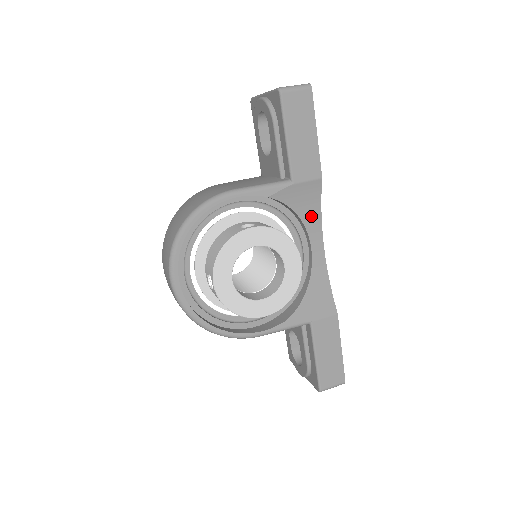
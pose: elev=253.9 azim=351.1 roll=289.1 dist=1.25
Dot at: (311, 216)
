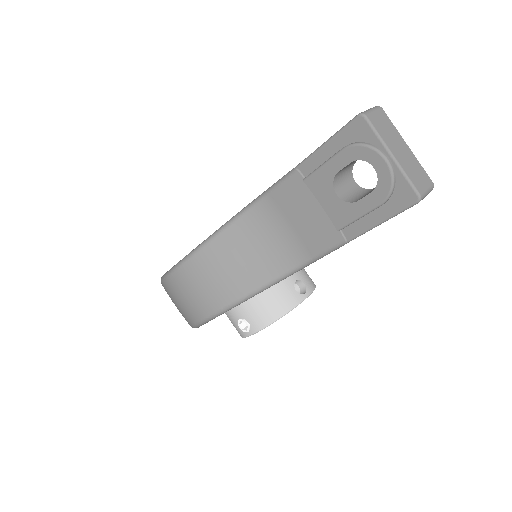
Dot at: occluded
